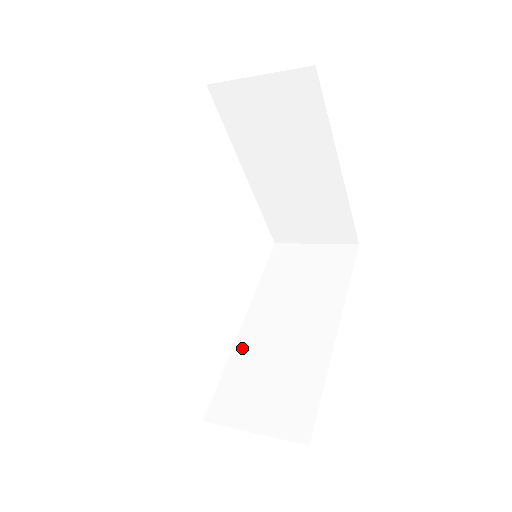
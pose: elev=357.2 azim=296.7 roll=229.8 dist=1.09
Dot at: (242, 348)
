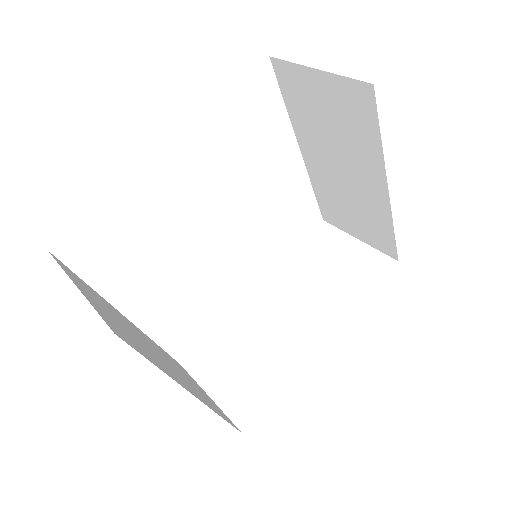
Dot at: (240, 315)
